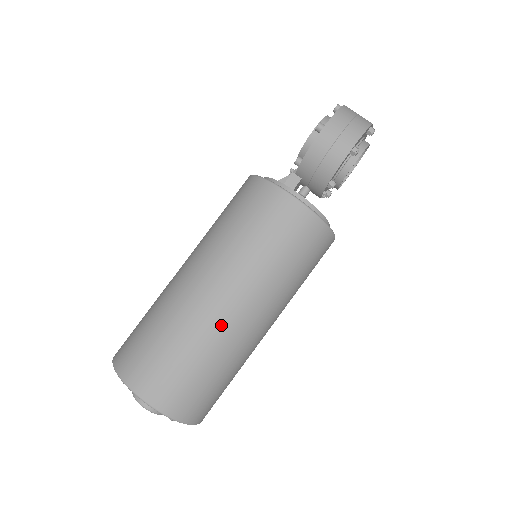
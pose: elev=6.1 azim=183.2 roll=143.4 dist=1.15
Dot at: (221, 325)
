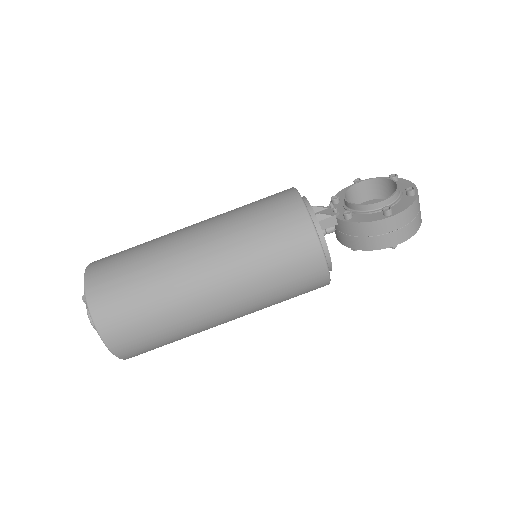
Dot at: (203, 321)
